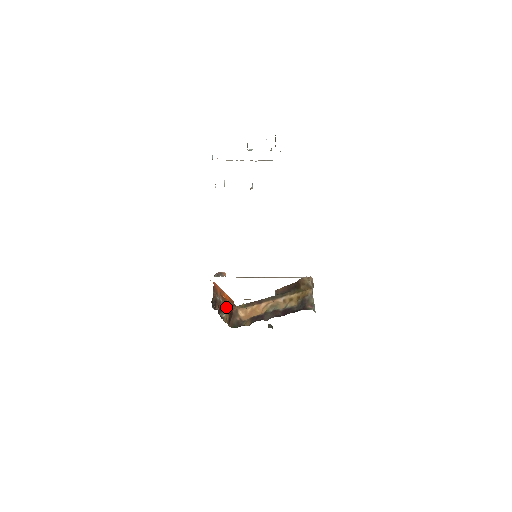
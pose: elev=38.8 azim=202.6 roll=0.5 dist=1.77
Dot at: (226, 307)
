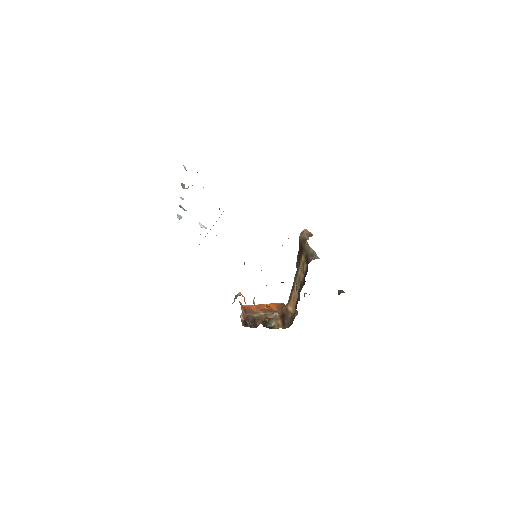
Dot at: (272, 315)
